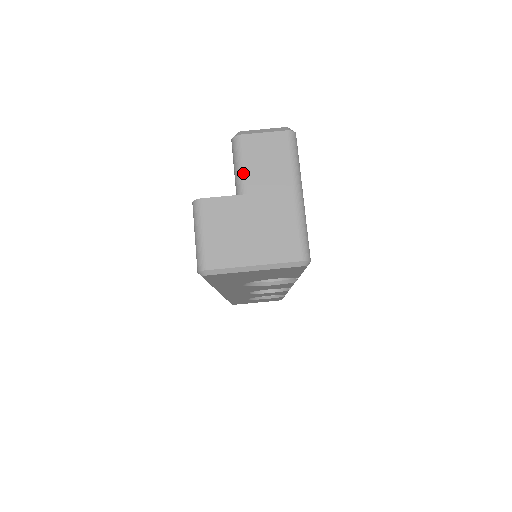
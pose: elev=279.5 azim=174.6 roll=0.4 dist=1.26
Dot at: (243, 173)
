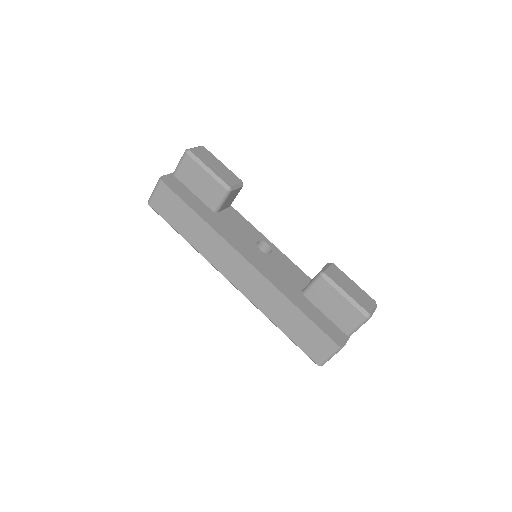
Dot at: occluded
